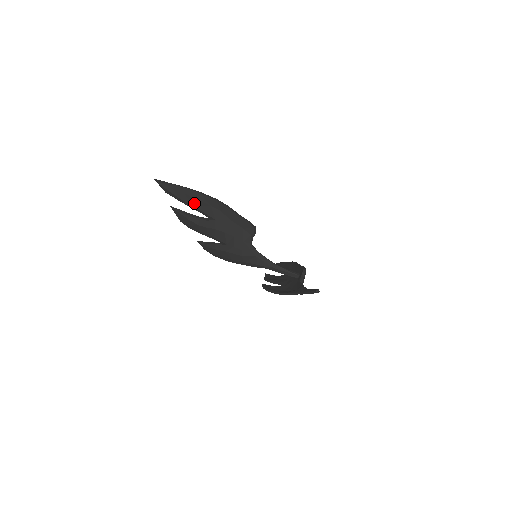
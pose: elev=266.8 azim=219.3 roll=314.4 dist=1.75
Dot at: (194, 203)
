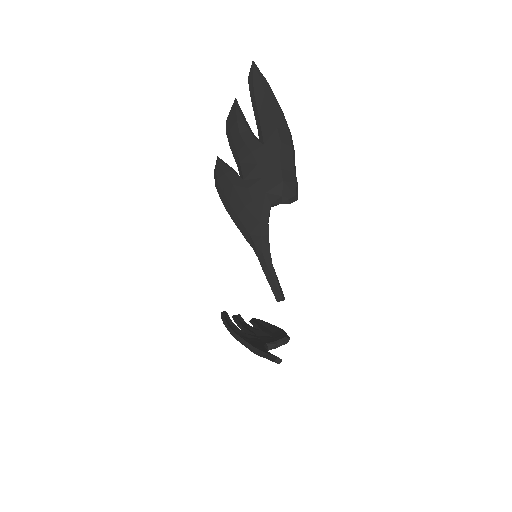
Dot at: (263, 111)
